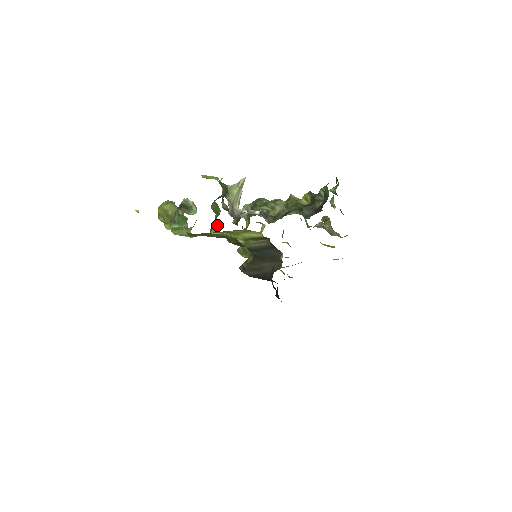
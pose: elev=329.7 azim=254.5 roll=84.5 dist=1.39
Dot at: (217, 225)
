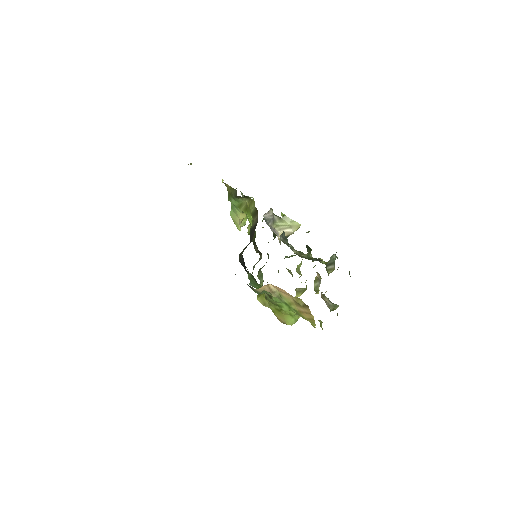
Dot at: occluded
